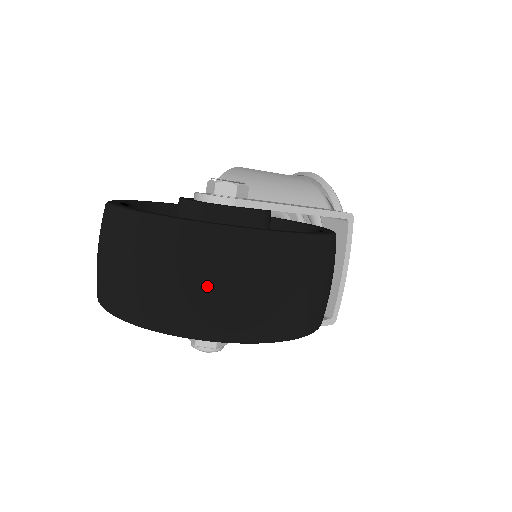
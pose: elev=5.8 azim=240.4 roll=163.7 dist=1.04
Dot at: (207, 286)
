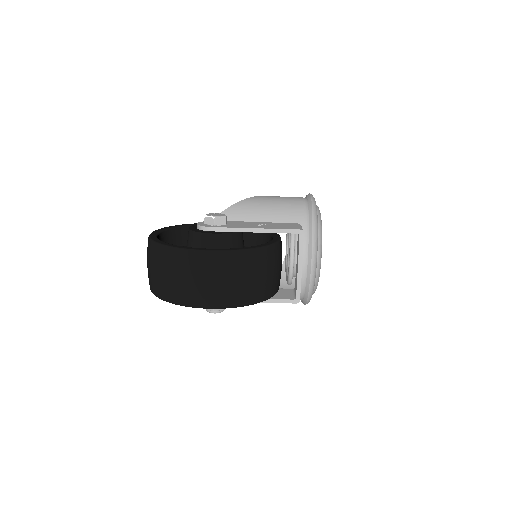
Dot at: (172, 277)
